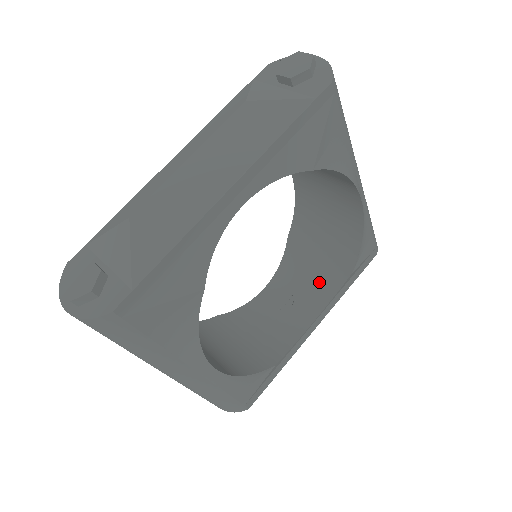
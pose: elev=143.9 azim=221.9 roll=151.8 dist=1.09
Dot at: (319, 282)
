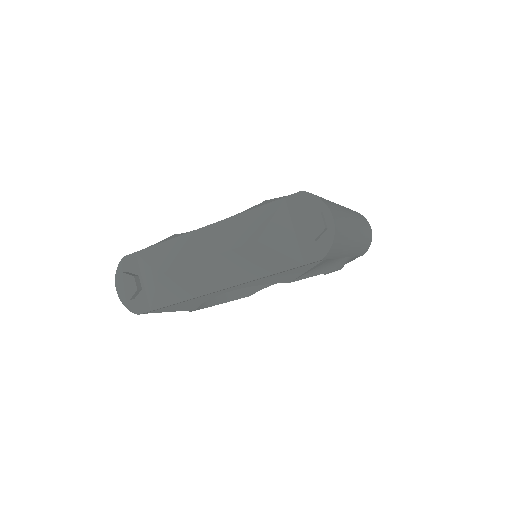
Dot at: occluded
